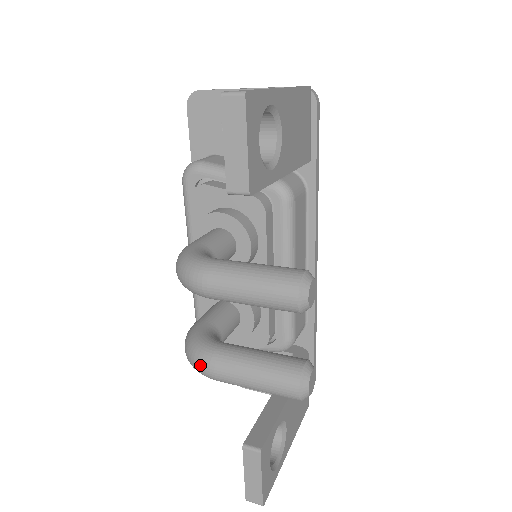
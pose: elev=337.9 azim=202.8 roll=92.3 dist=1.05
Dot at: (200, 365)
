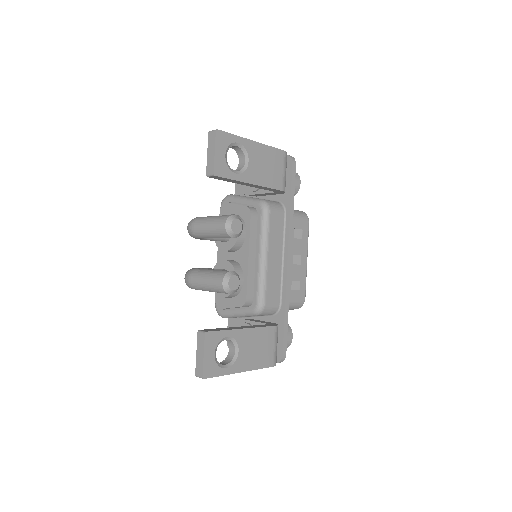
Dot at: (186, 277)
